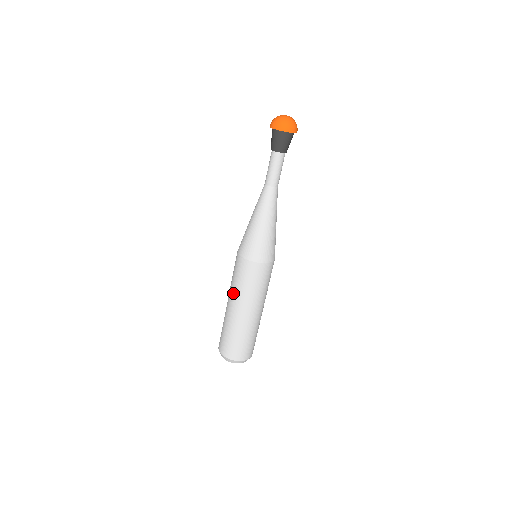
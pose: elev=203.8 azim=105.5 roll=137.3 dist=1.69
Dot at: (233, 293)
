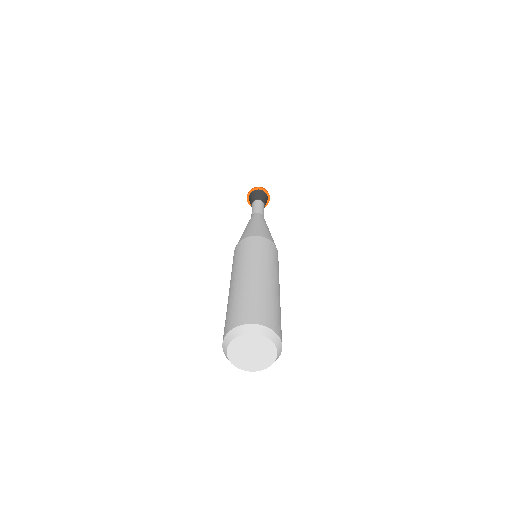
Dot at: (236, 268)
